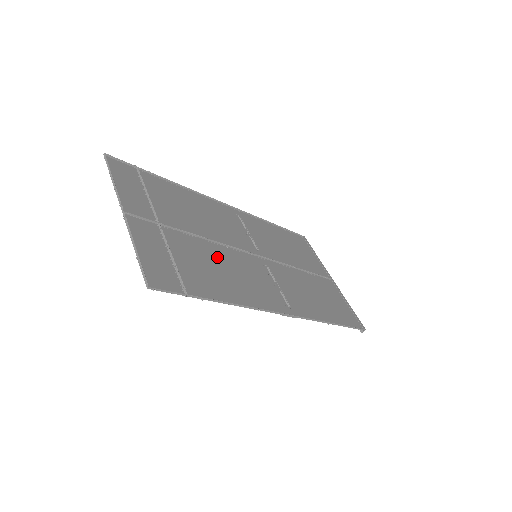
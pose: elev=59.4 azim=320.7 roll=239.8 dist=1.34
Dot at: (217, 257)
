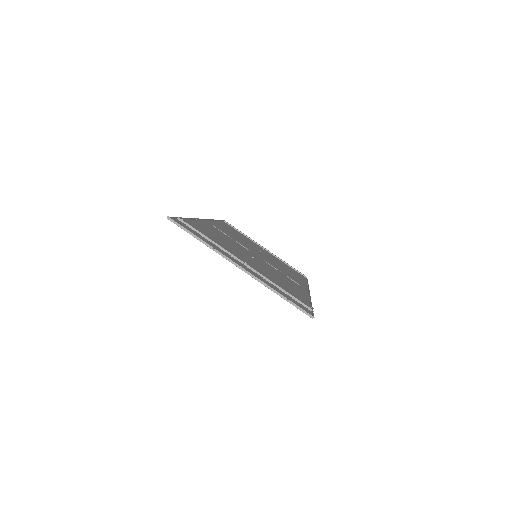
Dot at: (266, 271)
